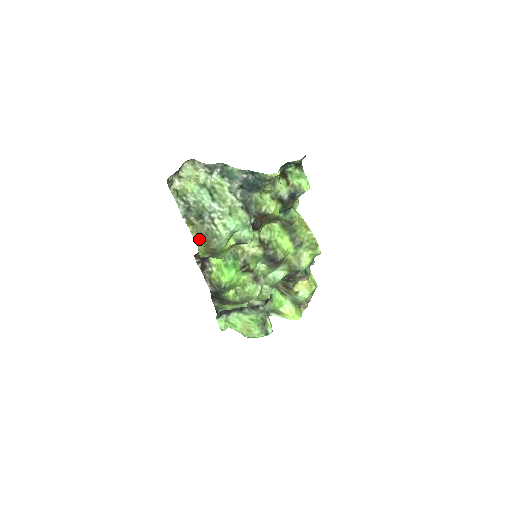
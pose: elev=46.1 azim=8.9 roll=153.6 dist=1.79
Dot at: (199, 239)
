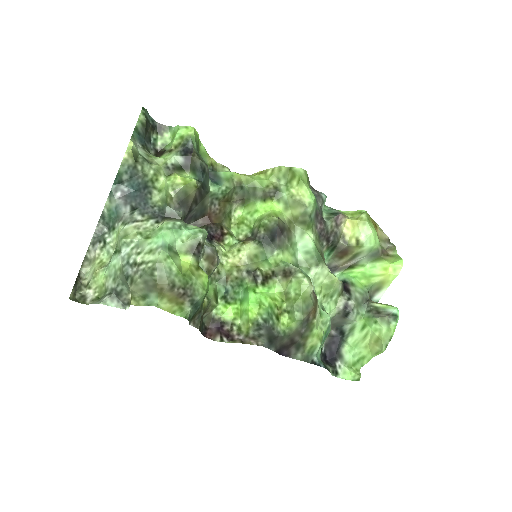
Dot at: (149, 299)
